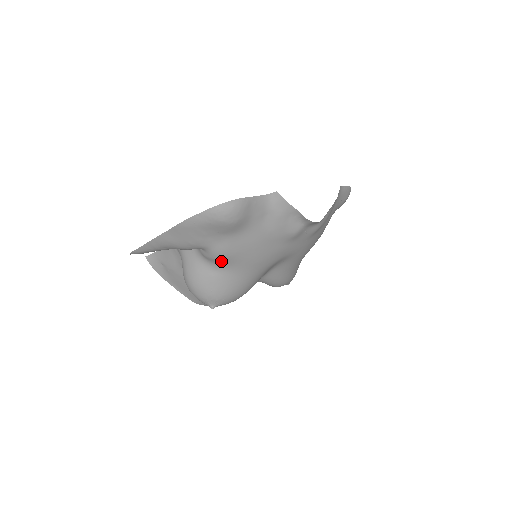
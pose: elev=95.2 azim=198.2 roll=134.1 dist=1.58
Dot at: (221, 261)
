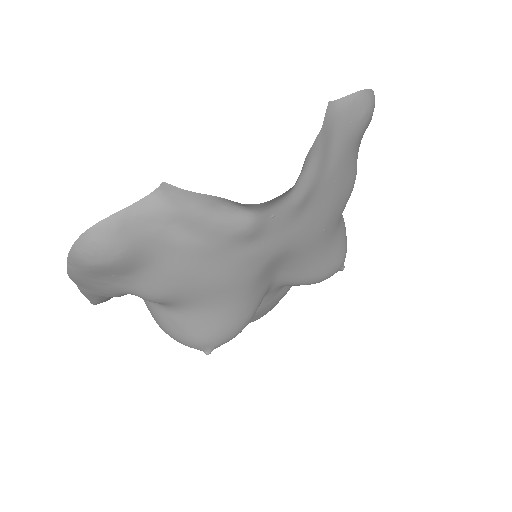
Dot at: (165, 302)
